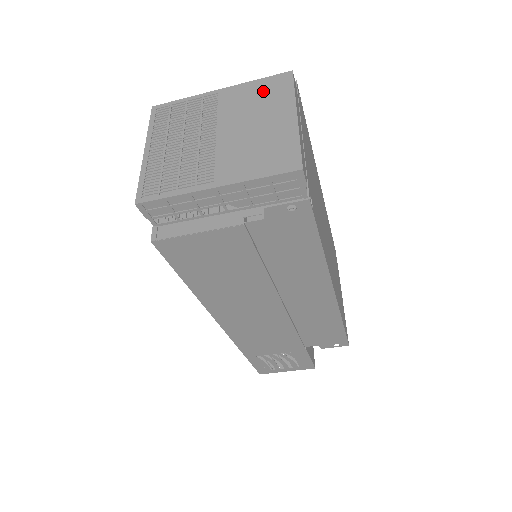
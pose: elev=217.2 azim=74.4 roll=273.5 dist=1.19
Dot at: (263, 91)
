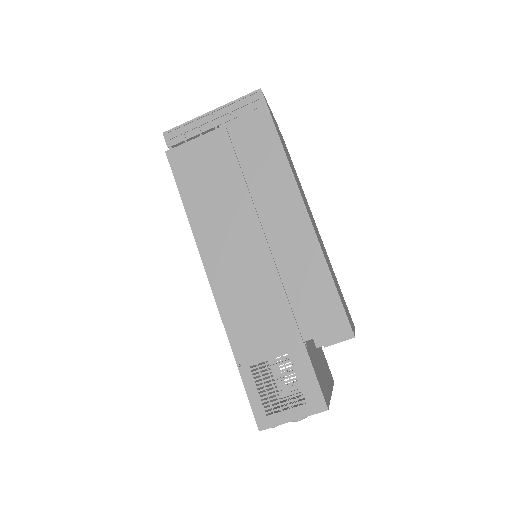
Dot at: occluded
